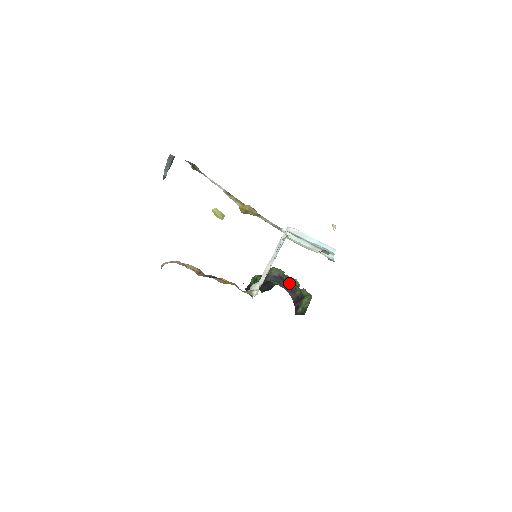
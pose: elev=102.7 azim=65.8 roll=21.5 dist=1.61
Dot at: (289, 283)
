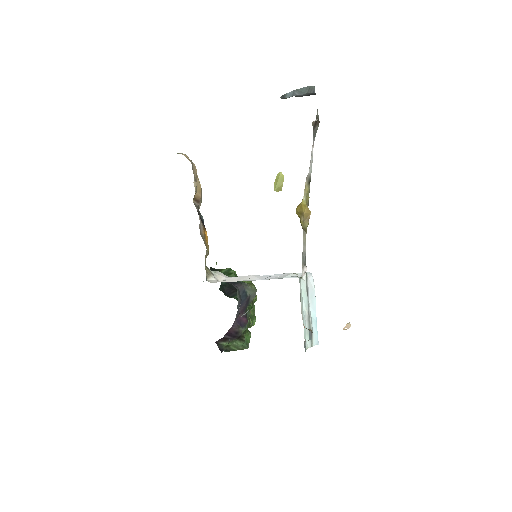
Dot at: (247, 313)
